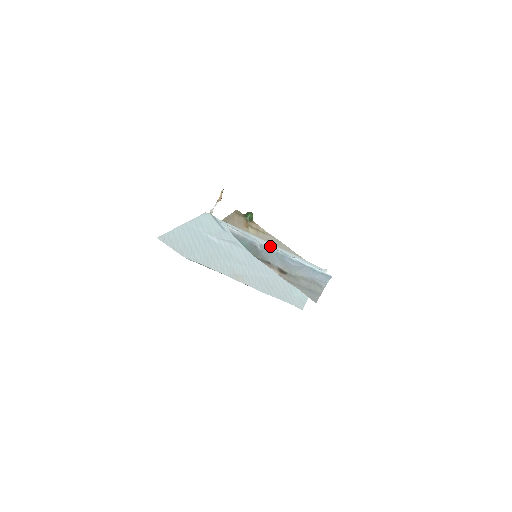
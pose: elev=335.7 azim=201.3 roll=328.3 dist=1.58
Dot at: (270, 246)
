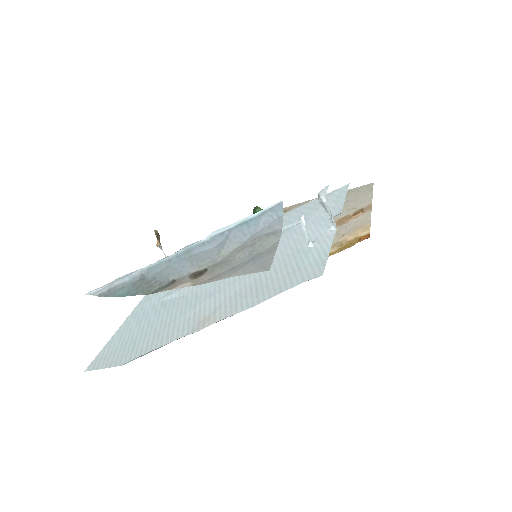
Dot at: occluded
